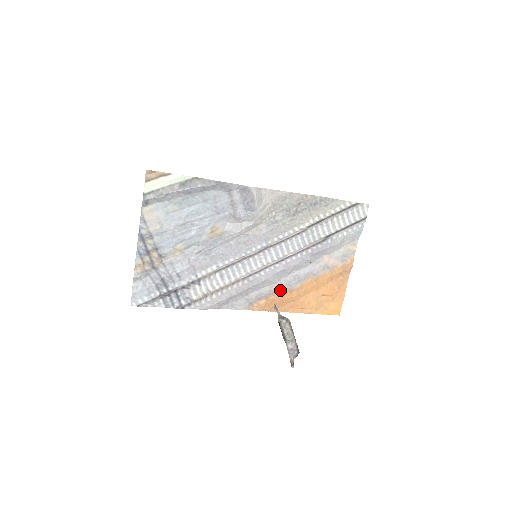
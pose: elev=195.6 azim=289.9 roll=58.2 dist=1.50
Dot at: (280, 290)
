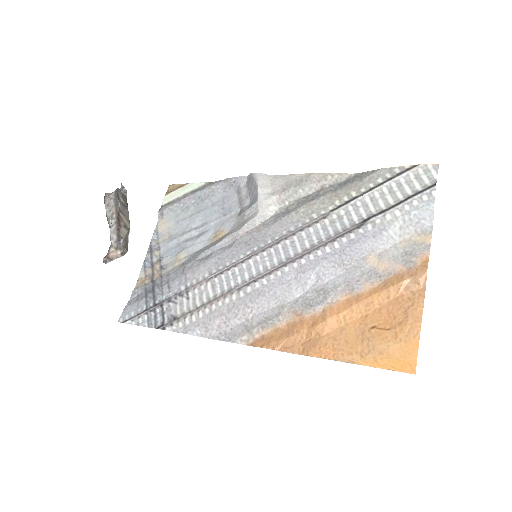
Dot at: (295, 314)
